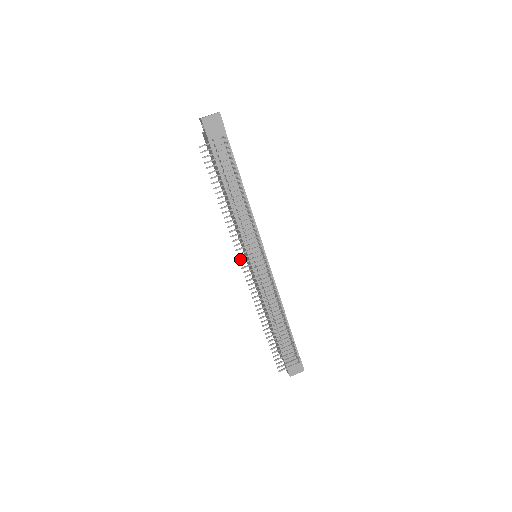
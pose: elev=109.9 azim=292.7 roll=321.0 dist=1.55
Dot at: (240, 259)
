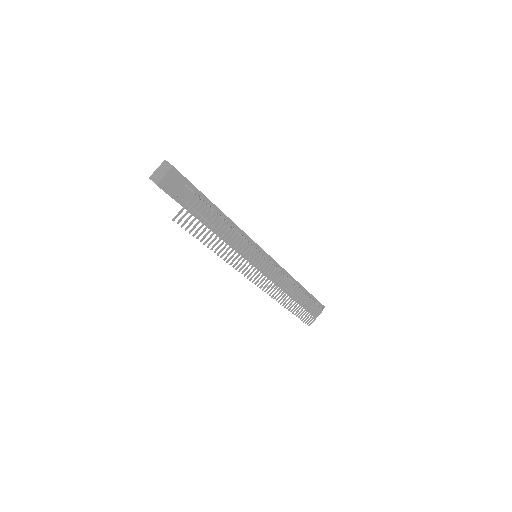
Dot at: (251, 279)
